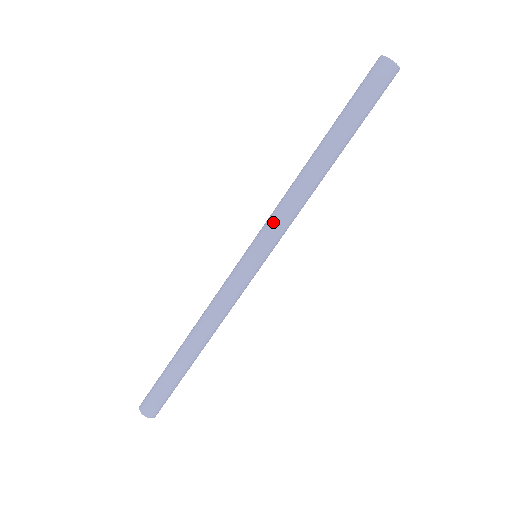
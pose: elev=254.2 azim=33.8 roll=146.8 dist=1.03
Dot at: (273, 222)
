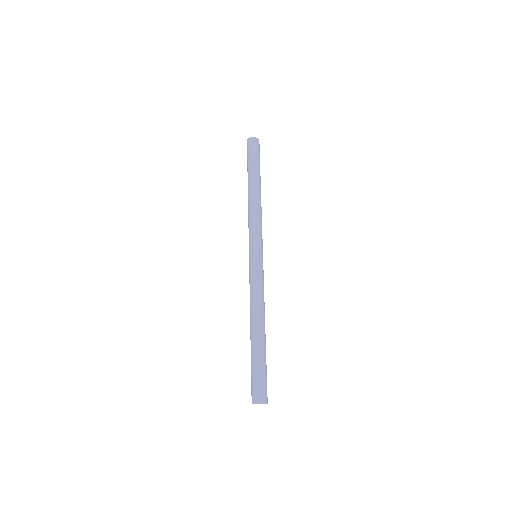
Dot at: (255, 229)
